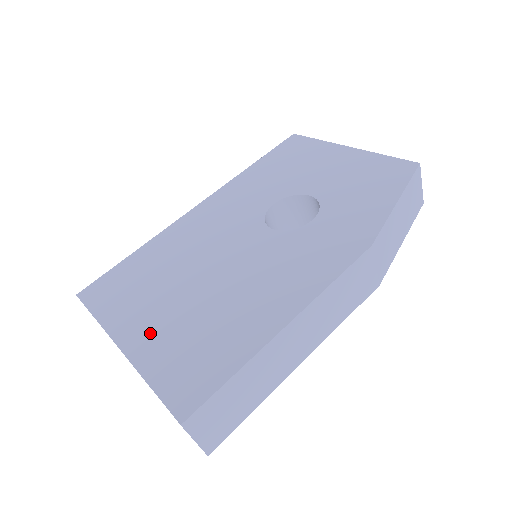
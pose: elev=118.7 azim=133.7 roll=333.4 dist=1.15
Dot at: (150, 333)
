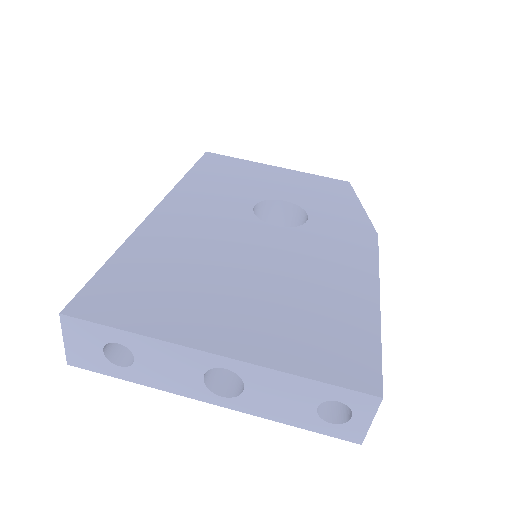
Dot at: (245, 330)
